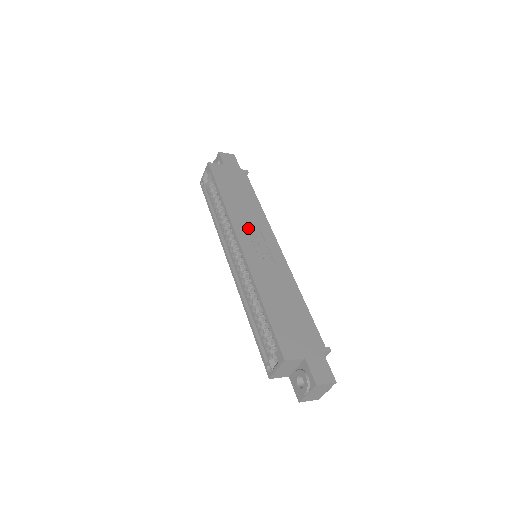
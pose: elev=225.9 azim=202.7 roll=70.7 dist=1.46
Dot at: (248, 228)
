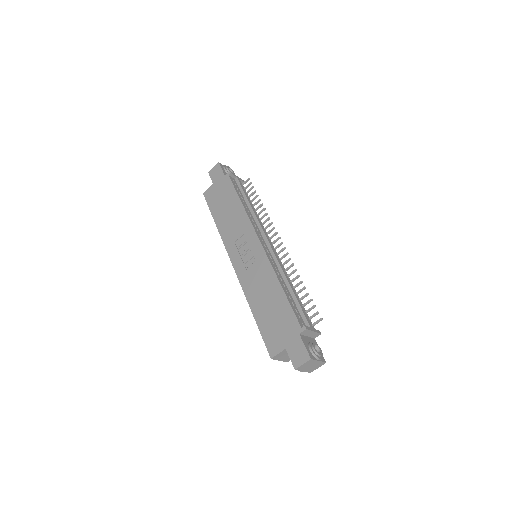
Dot at: (237, 241)
